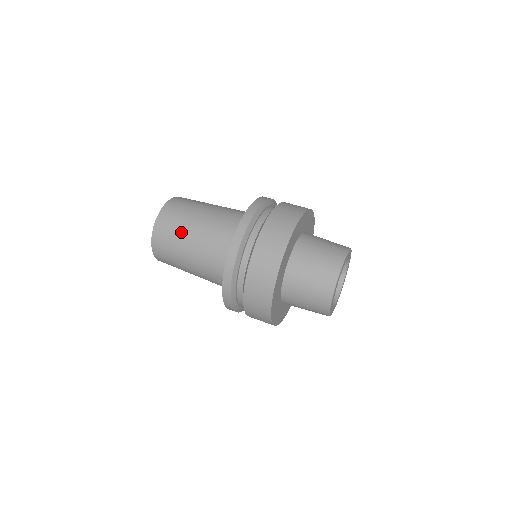
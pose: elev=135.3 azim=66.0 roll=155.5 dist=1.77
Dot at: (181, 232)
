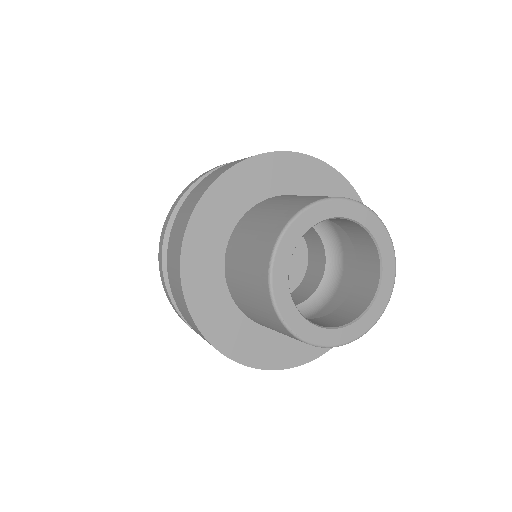
Dot at: occluded
